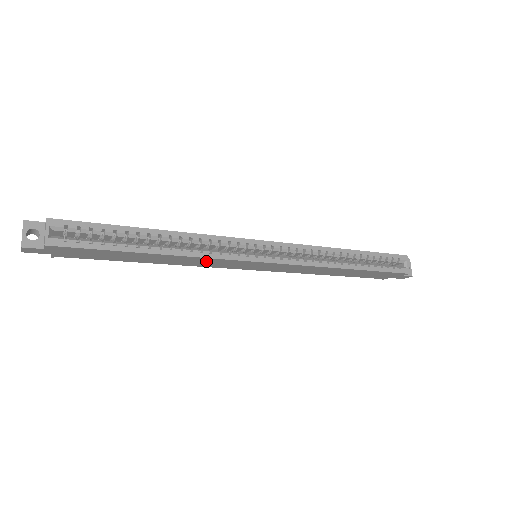
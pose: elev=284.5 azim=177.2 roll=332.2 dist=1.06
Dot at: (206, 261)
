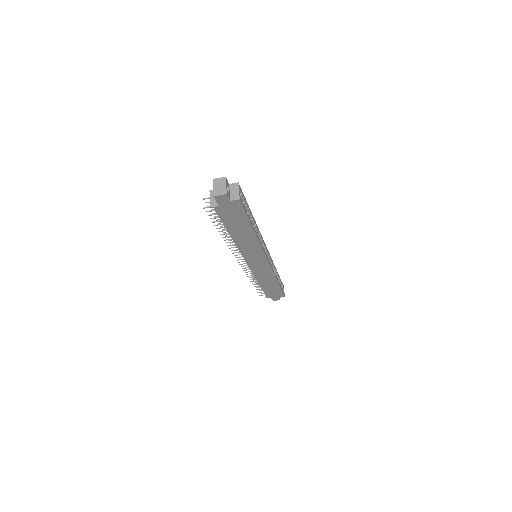
Dot at: (253, 248)
